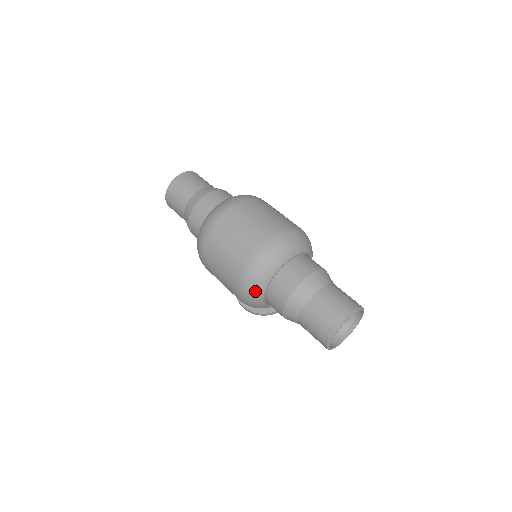
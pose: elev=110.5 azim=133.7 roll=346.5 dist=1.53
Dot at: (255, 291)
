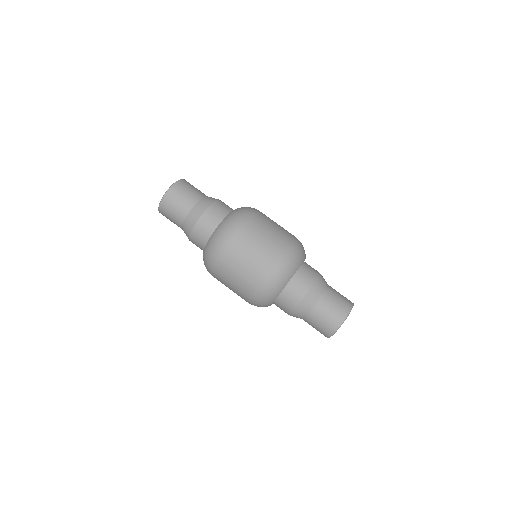
Dot at: (264, 306)
